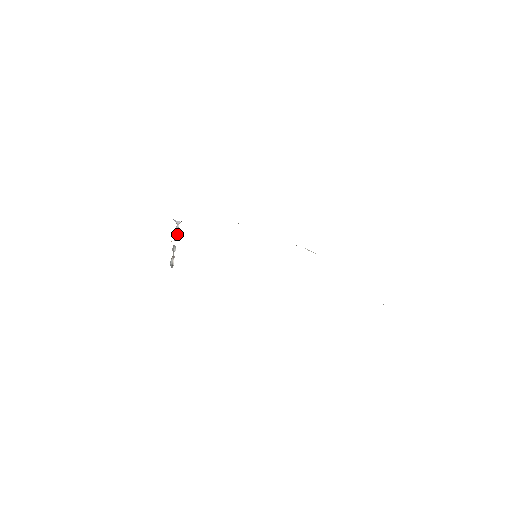
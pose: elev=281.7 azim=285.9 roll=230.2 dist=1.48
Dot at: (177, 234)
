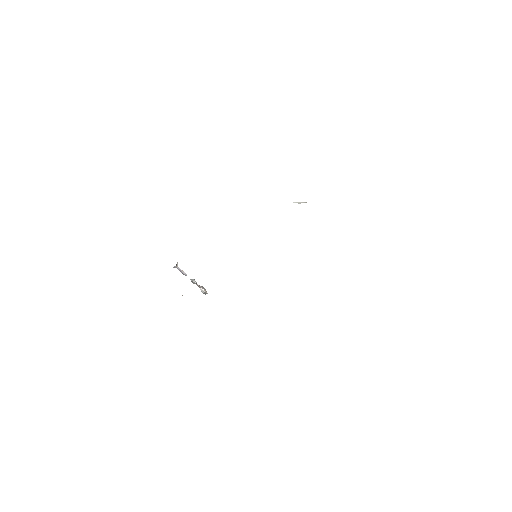
Dot at: (184, 272)
